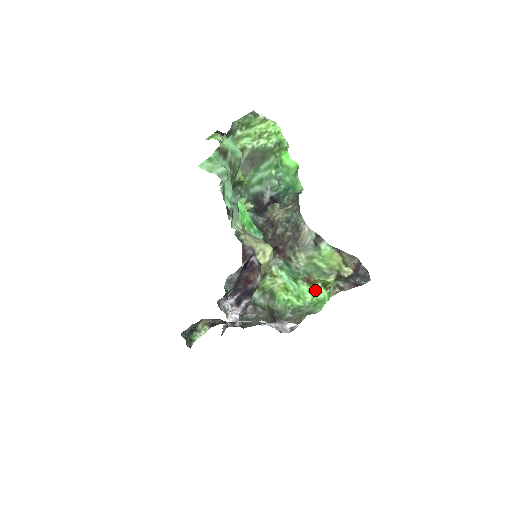
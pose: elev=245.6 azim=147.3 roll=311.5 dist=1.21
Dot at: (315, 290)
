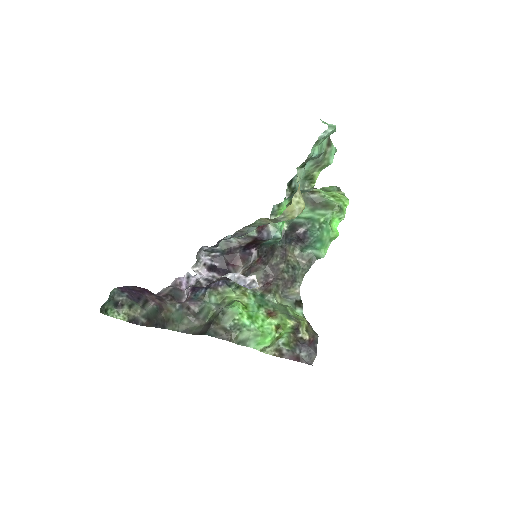
Dot at: (268, 323)
